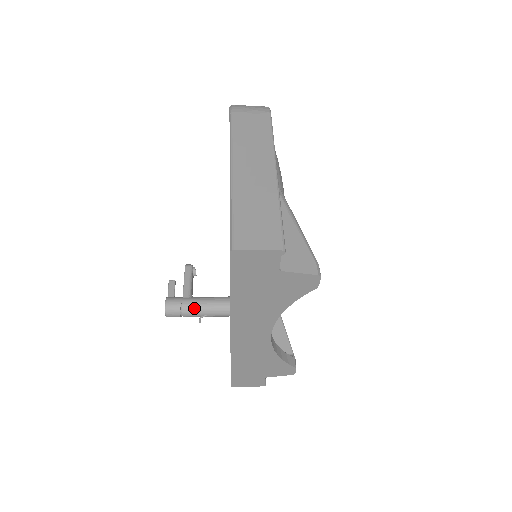
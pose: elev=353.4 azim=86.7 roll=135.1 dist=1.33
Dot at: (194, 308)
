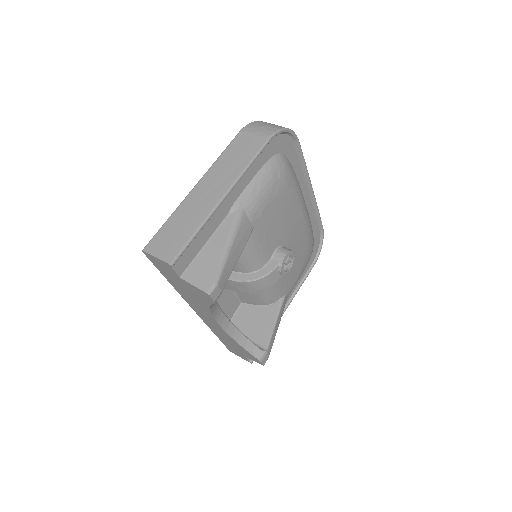
Dot at: occluded
